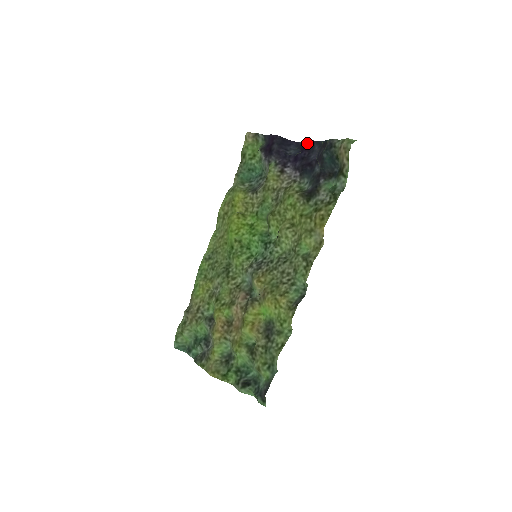
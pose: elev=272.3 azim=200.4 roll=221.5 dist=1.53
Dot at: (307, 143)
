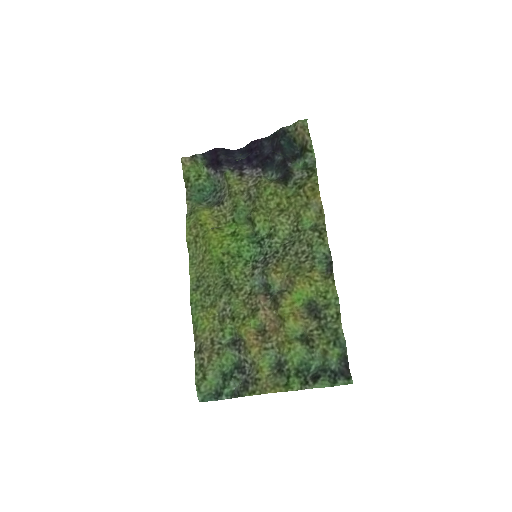
Dot at: (254, 143)
